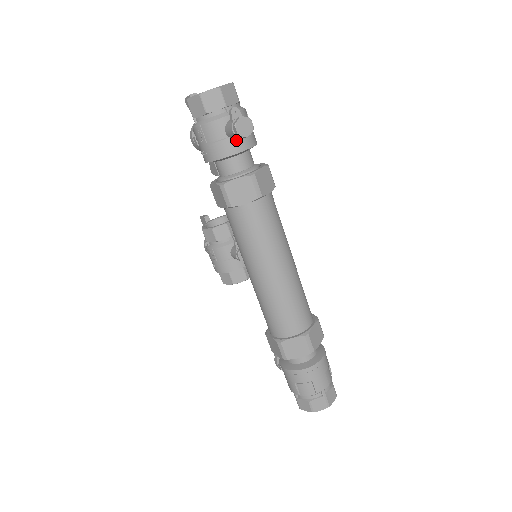
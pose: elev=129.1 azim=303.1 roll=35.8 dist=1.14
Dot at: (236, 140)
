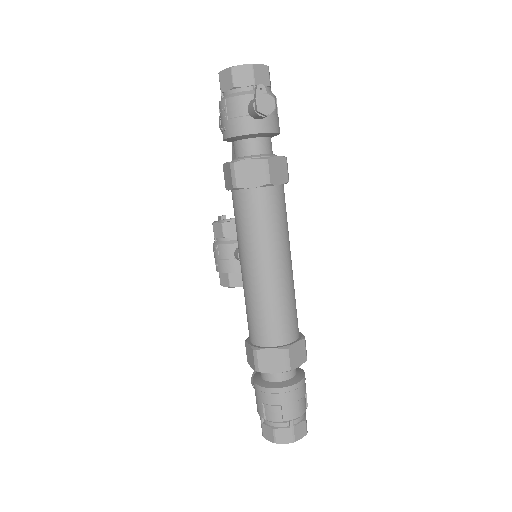
Dot at: (257, 120)
